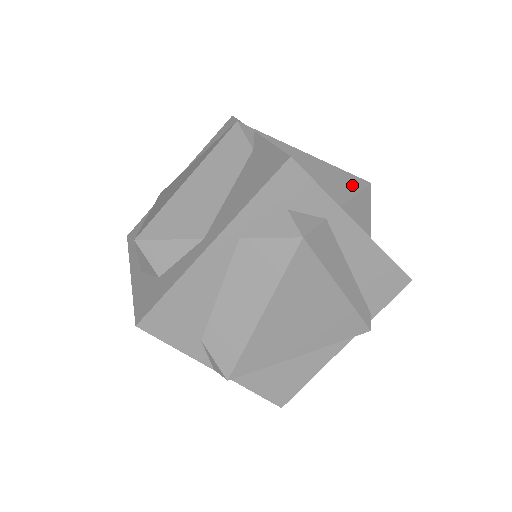
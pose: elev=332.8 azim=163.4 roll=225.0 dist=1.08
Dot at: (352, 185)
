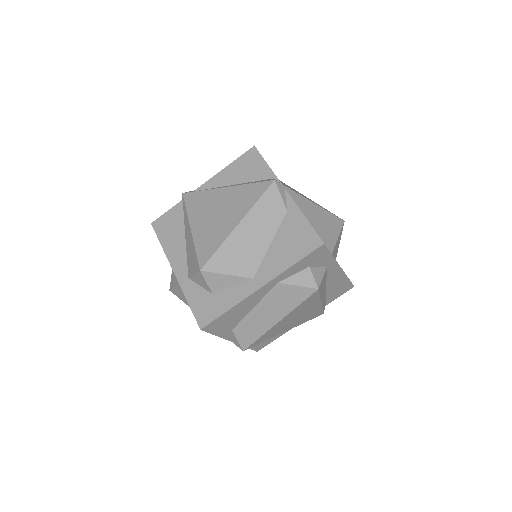
Dot at: (336, 228)
